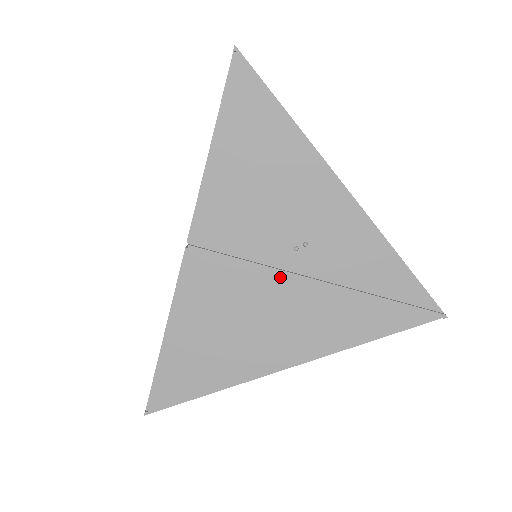
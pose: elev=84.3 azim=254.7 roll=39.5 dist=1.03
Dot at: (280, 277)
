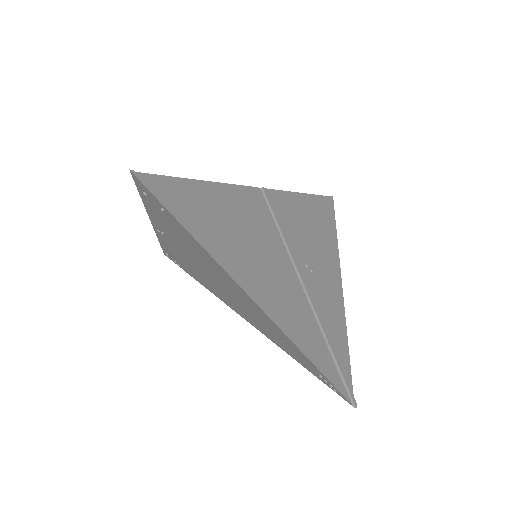
Dot at: (290, 262)
